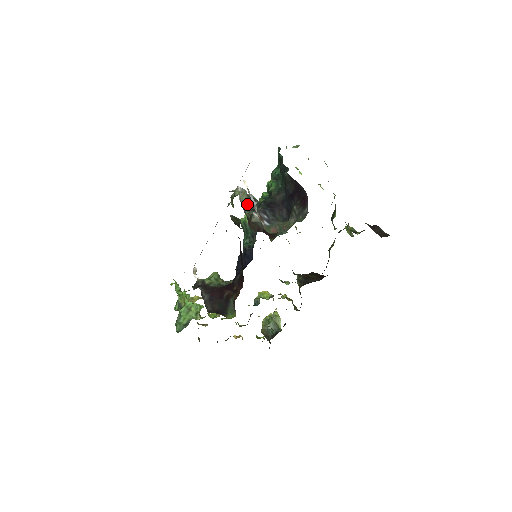
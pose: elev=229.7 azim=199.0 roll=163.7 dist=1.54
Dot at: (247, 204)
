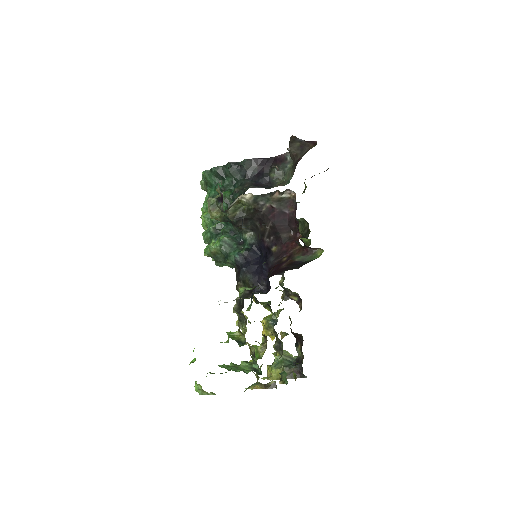
Dot at: occluded
